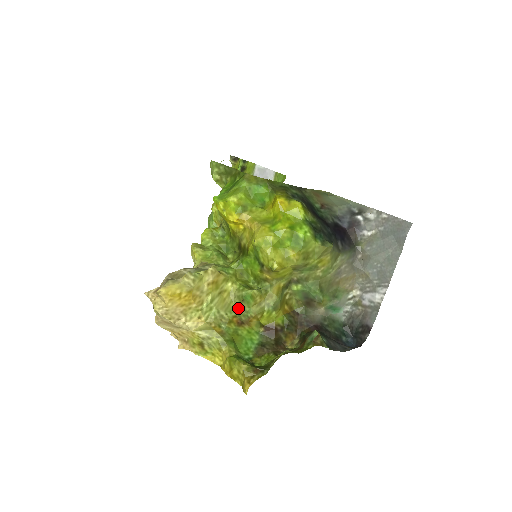
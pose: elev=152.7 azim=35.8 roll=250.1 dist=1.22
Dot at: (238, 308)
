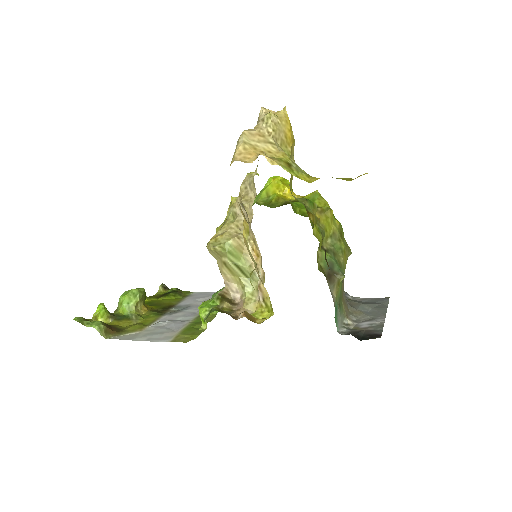
Dot at: (300, 201)
